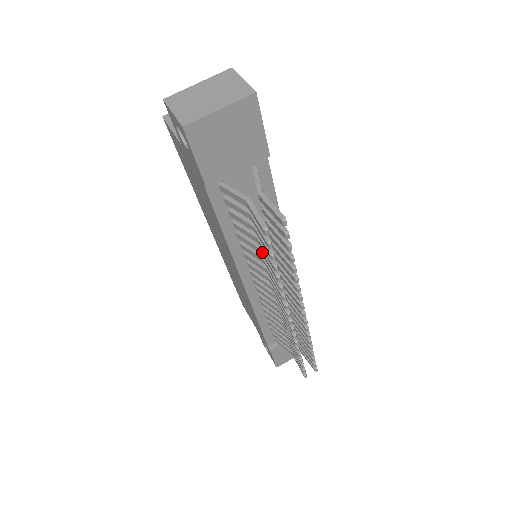
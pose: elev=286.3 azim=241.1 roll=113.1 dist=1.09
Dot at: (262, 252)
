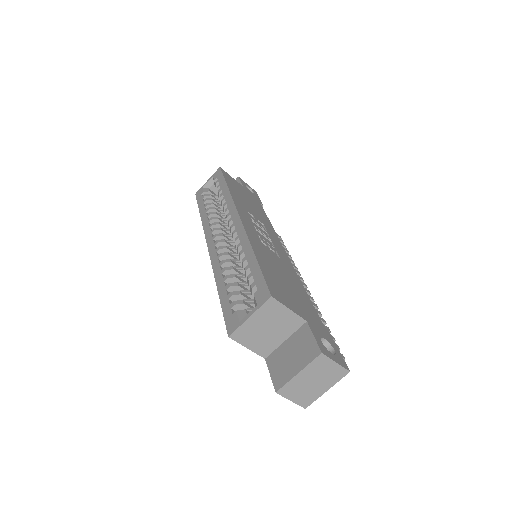
Dot at: occluded
